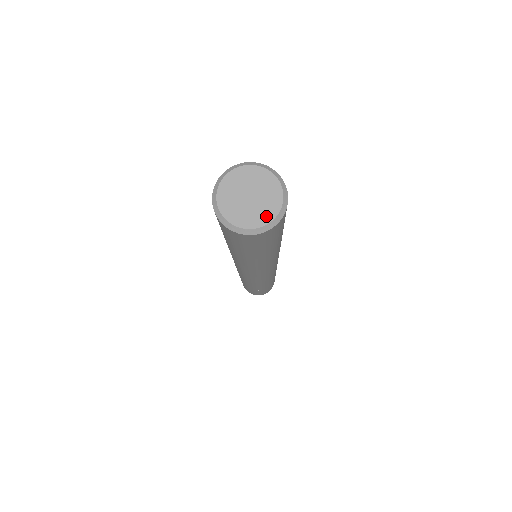
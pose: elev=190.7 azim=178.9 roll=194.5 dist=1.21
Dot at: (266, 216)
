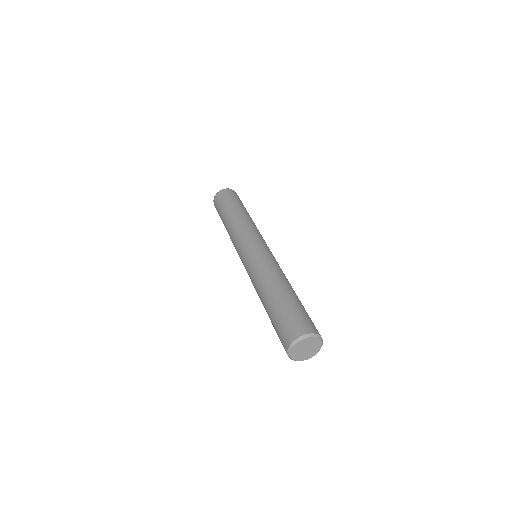
Dot at: (318, 349)
